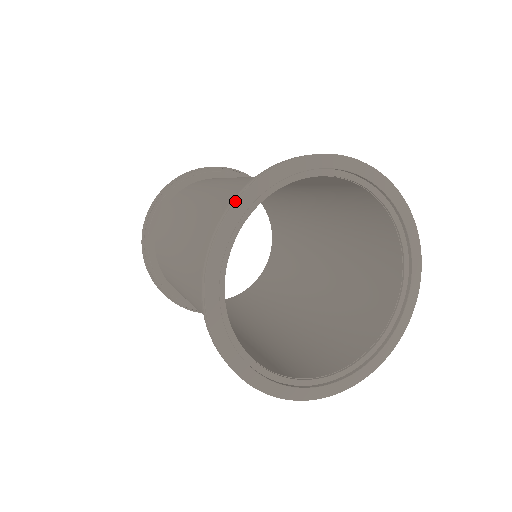
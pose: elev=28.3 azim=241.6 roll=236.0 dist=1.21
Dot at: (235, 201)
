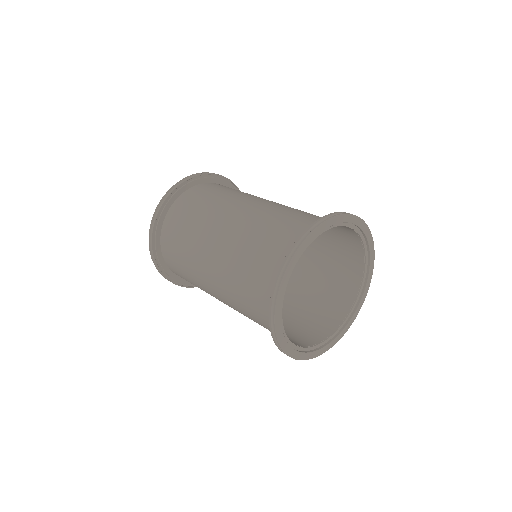
Dot at: (351, 214)
